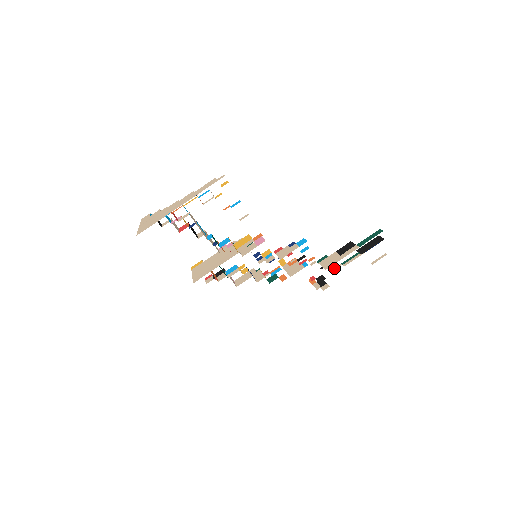
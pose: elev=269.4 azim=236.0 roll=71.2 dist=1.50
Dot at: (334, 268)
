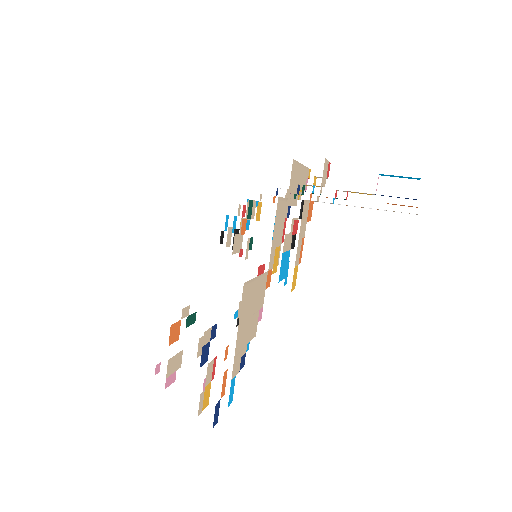
Dot at: (333, 203)
